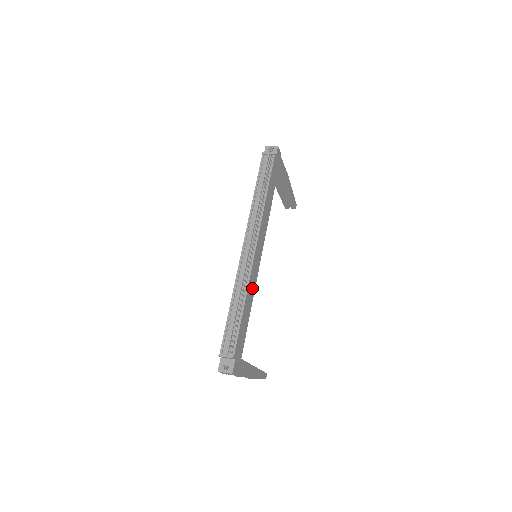
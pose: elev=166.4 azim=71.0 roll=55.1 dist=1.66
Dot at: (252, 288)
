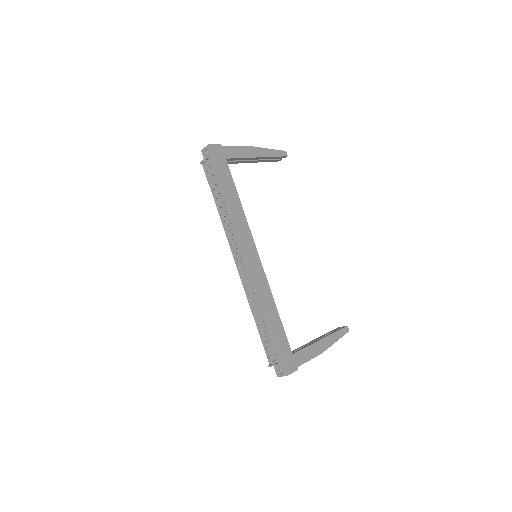
Dot at: (265, 292)
